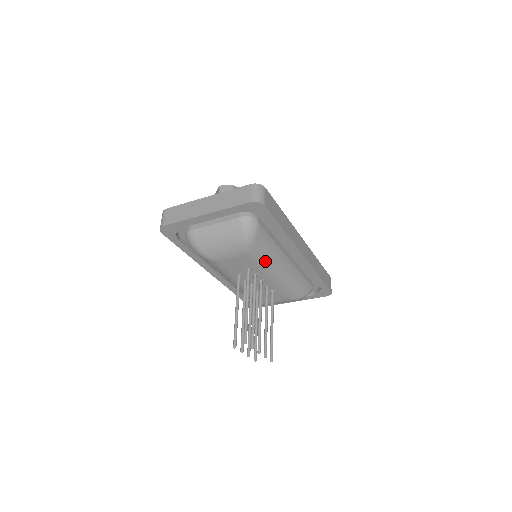
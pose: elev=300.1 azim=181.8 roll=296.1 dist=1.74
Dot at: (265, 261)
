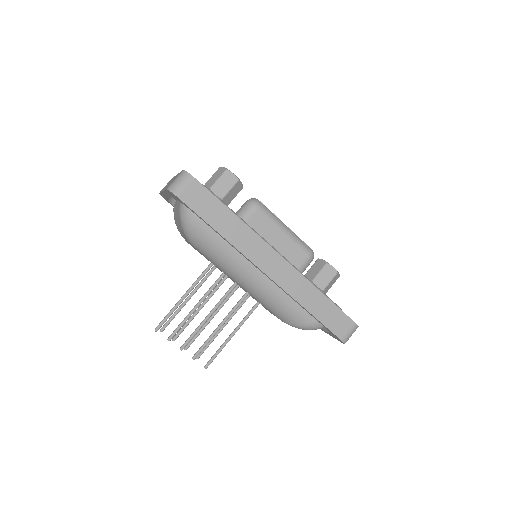
Dot at: (218, 261)
